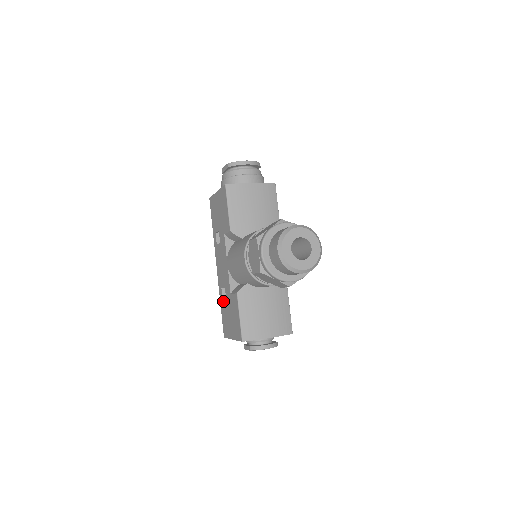
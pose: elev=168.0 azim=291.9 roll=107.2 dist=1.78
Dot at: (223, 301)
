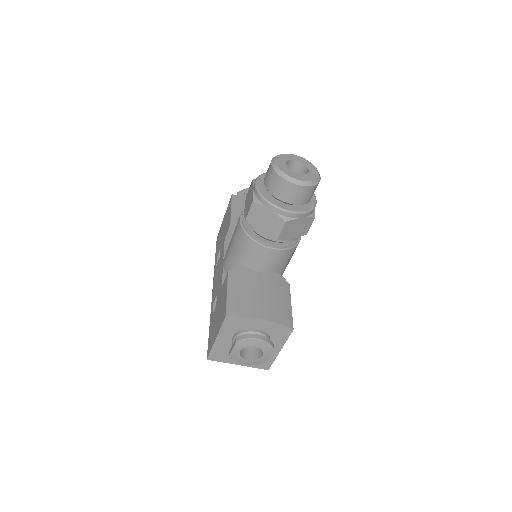
Dot at: (213, 313)
